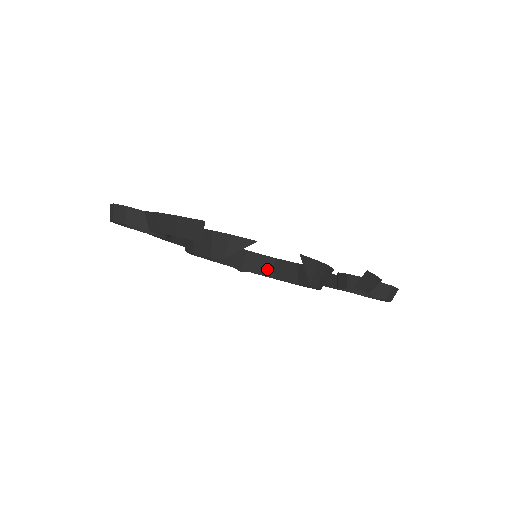
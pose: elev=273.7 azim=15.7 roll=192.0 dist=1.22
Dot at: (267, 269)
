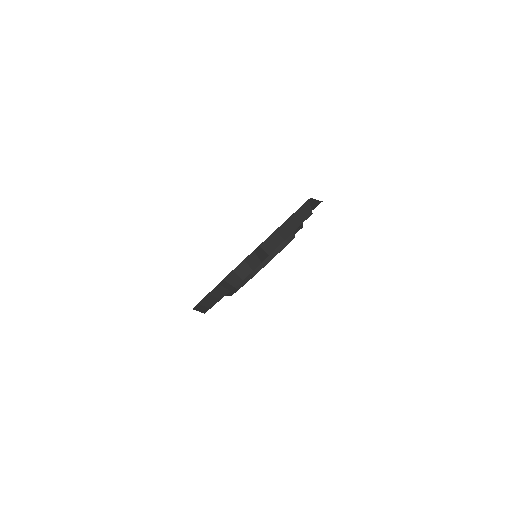
Dot at: occluded
